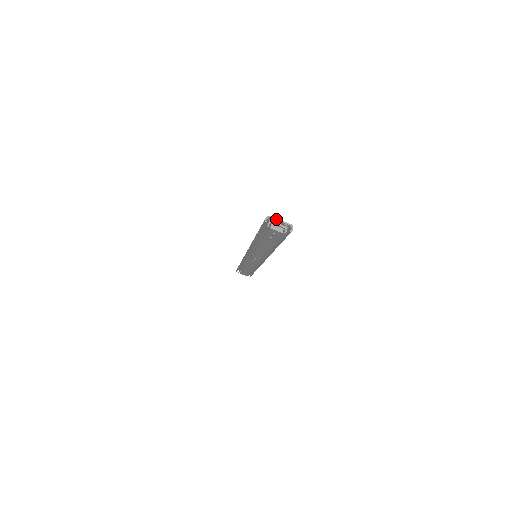
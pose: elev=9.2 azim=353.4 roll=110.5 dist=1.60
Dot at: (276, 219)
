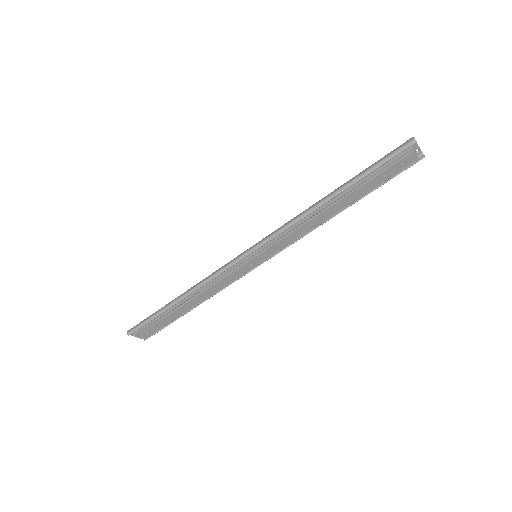
Dot at: (416, 142)
